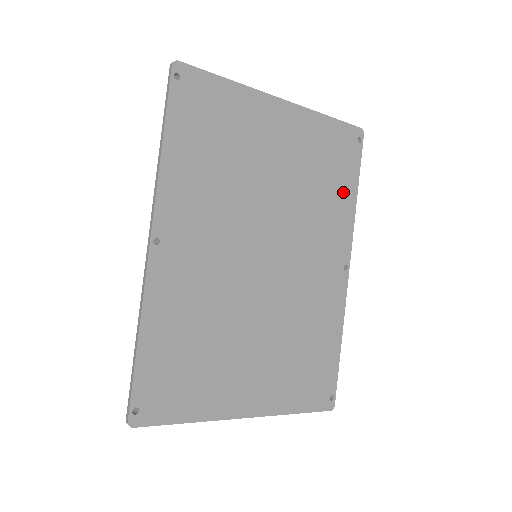
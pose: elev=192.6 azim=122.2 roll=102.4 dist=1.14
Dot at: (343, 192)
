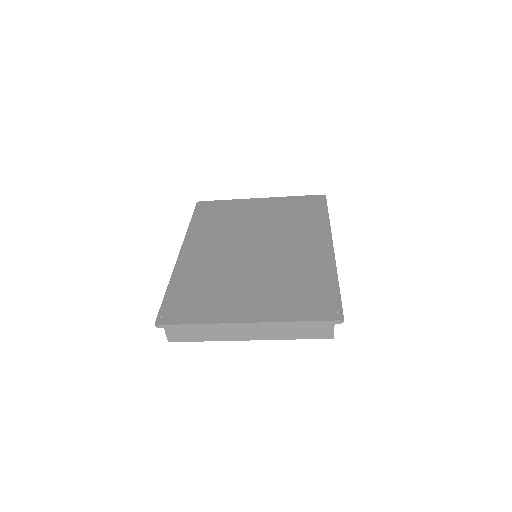
Dot at: (316, 217)
